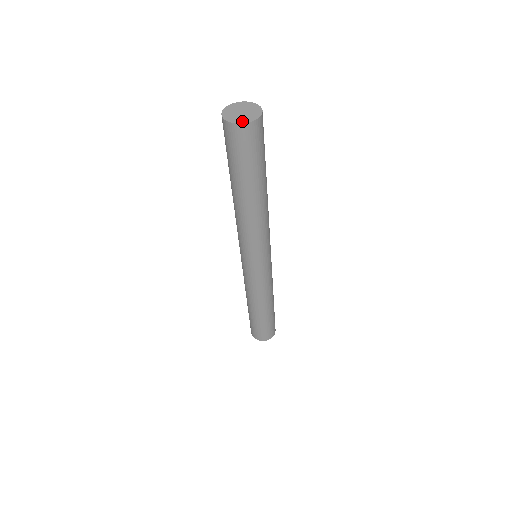
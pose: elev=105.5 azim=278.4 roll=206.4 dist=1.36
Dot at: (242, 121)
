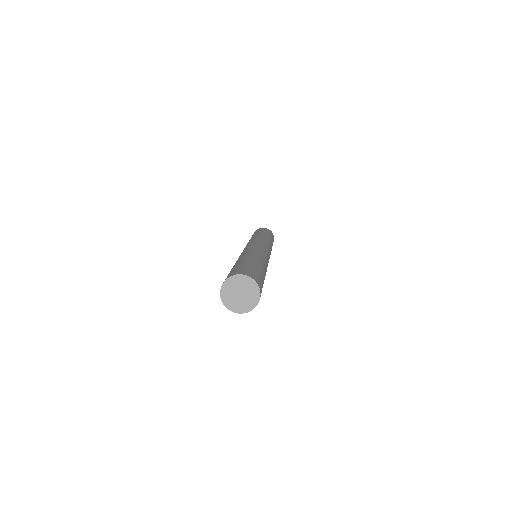
Dot at: (245, 310)
